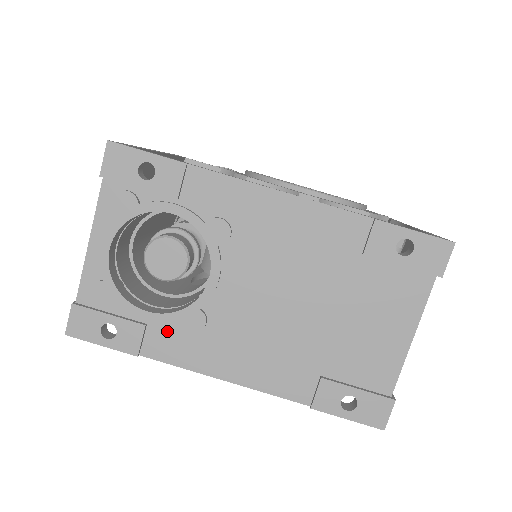
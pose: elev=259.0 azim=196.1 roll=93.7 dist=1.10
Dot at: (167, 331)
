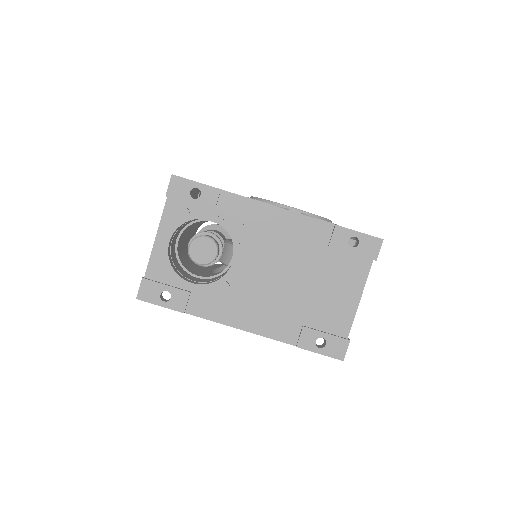
Dot at: (204, 296)
